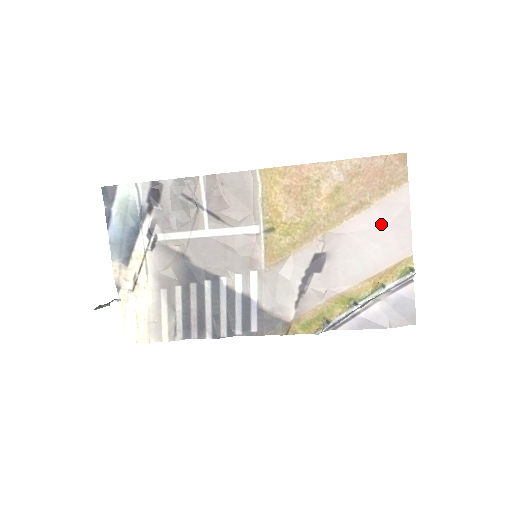
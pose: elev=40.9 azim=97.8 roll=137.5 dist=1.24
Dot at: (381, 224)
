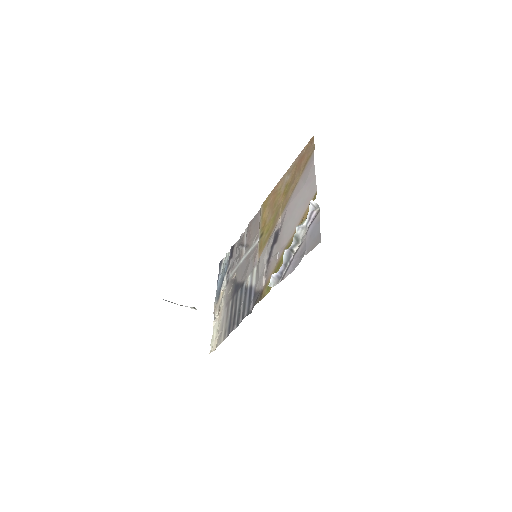
Dot at: (302, 186)
